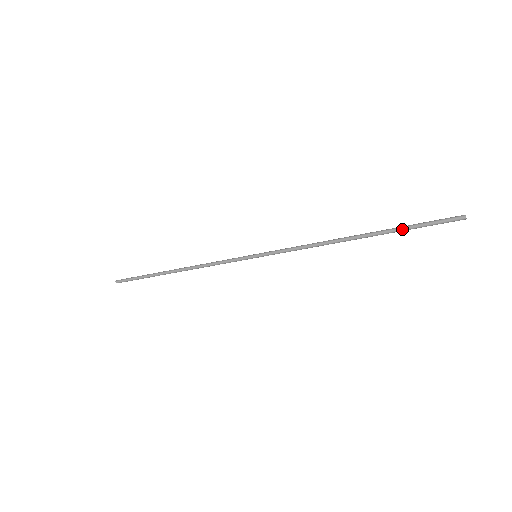
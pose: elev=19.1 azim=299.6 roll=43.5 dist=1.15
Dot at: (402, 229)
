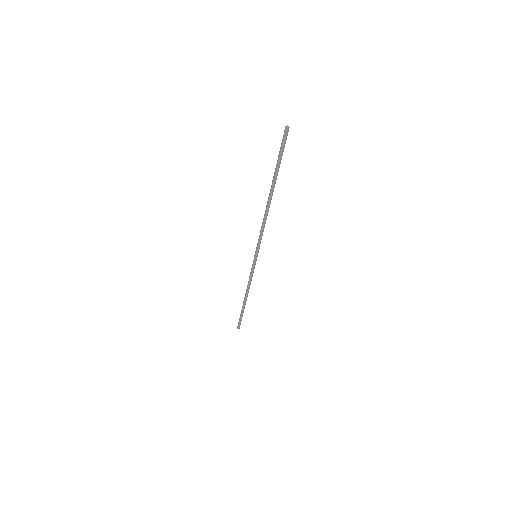
Dot at: (275, 168)
